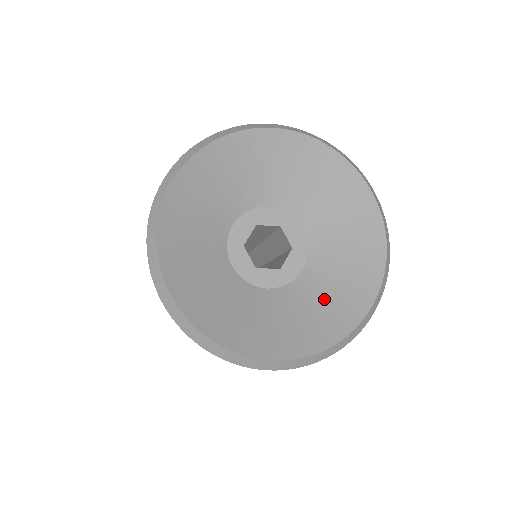
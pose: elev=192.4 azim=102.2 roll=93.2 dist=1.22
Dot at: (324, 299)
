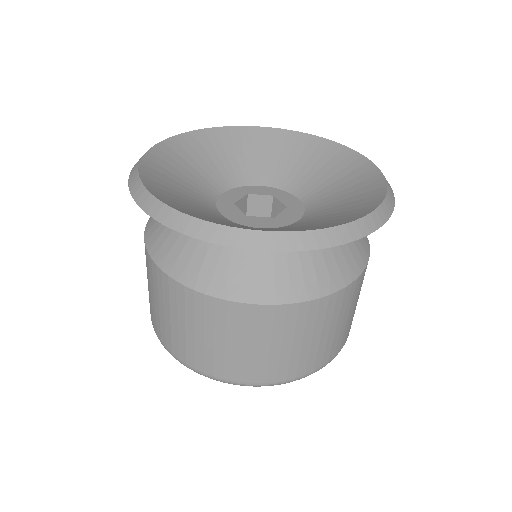
Dot at: (324, 220)
